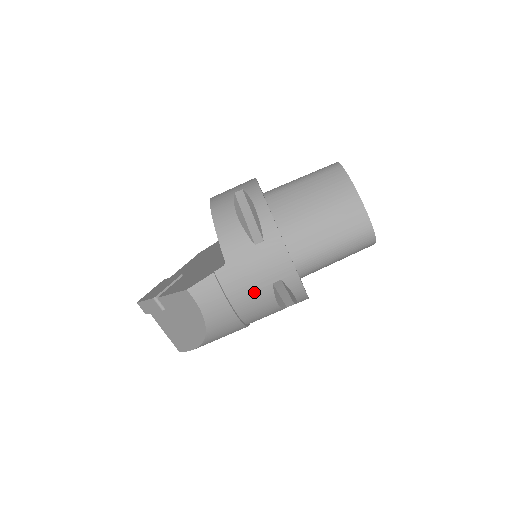
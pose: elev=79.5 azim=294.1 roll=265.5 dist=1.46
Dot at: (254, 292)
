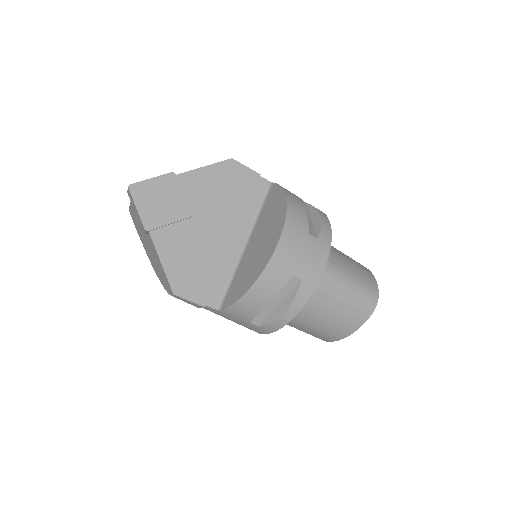
Dot at: occluded
